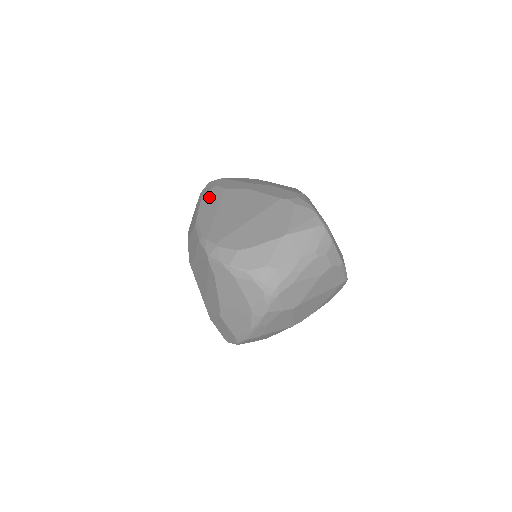
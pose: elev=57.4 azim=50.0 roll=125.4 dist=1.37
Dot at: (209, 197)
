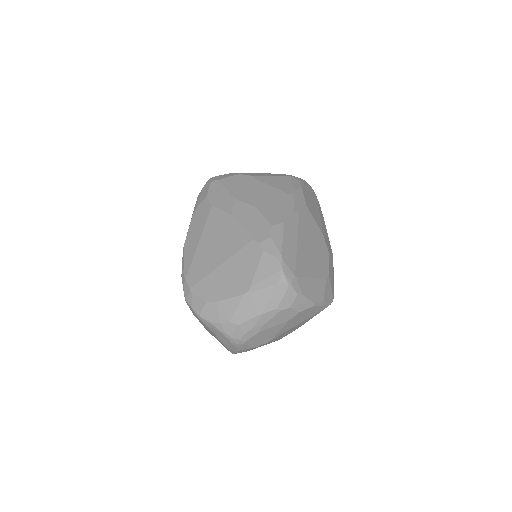
Dot at: (199, 213)
